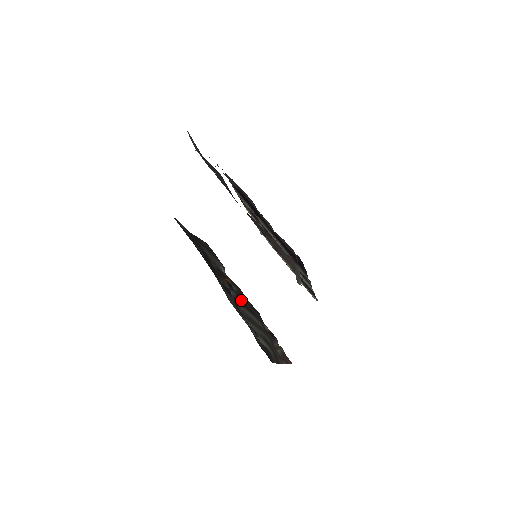
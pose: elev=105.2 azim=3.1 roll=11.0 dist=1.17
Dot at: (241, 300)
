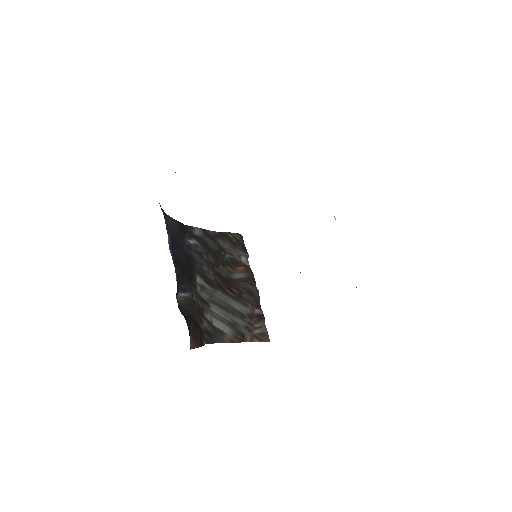
Dot at: (237, 288)
